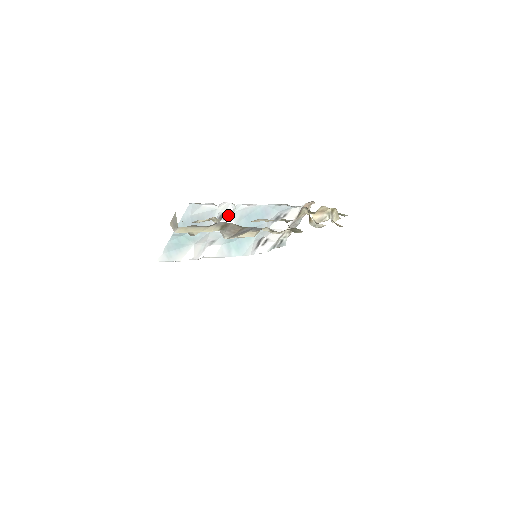
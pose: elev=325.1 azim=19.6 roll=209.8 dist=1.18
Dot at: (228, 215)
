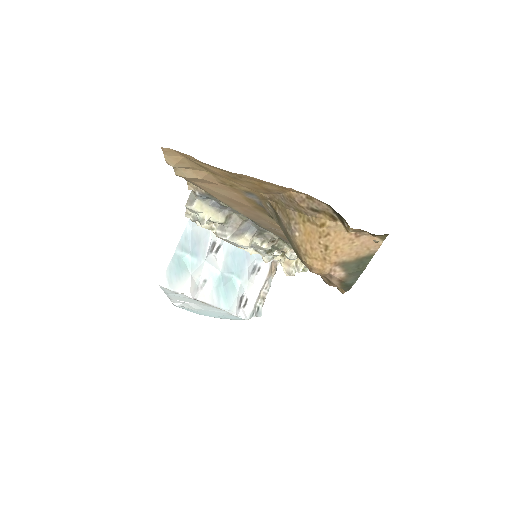
Dot at: (218, 246)
